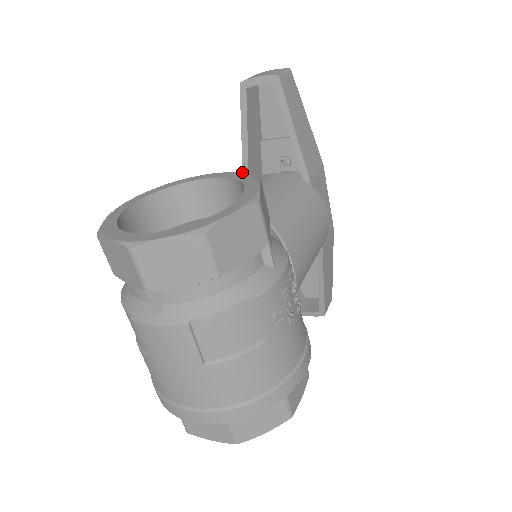
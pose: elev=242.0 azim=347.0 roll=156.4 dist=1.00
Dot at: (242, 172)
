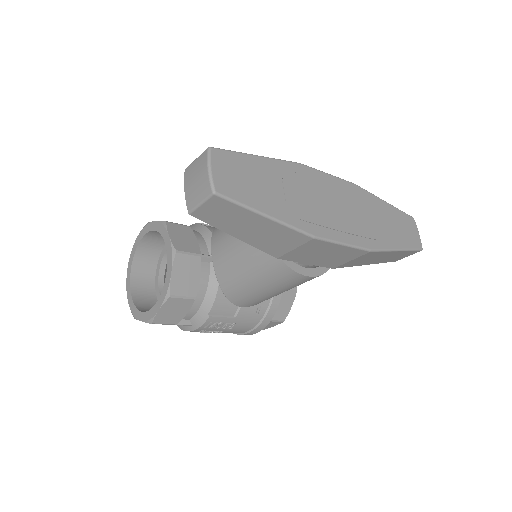
Dot at: occluded
